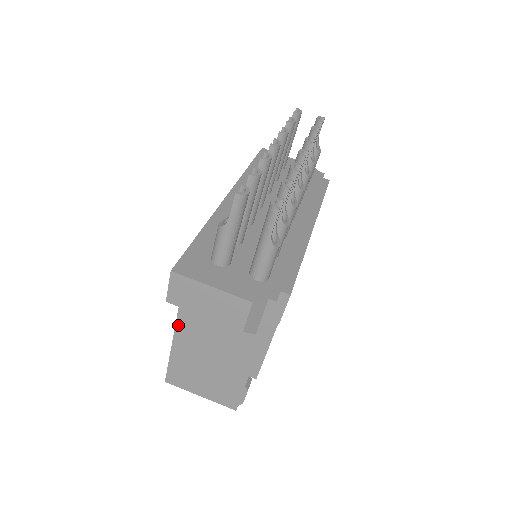
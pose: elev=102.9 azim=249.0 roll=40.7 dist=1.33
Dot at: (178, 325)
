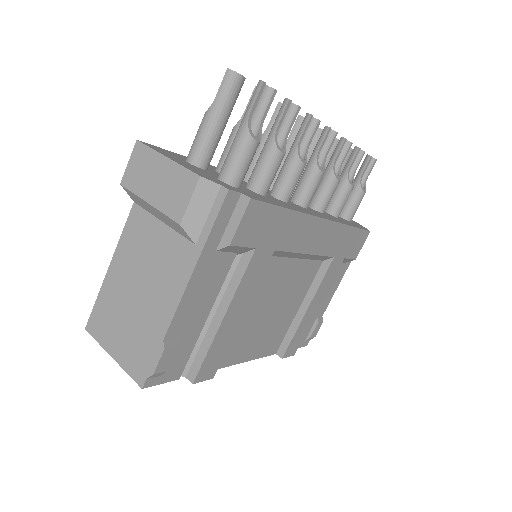
Dot at: (124, 233)
